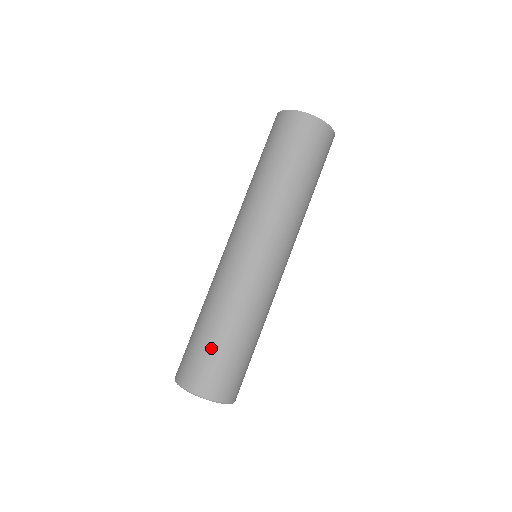
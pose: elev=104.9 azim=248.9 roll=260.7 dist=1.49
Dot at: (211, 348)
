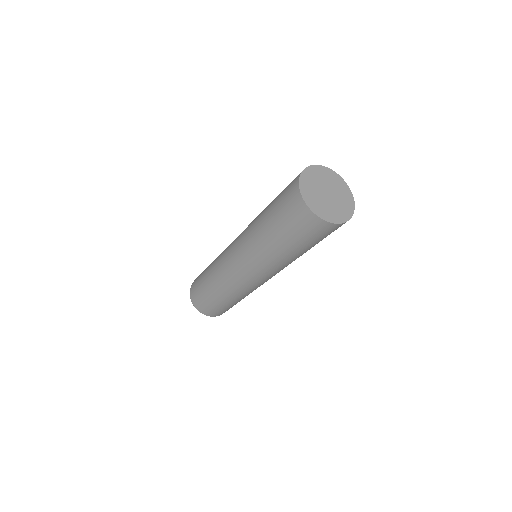
Dot at: (202, 287)
